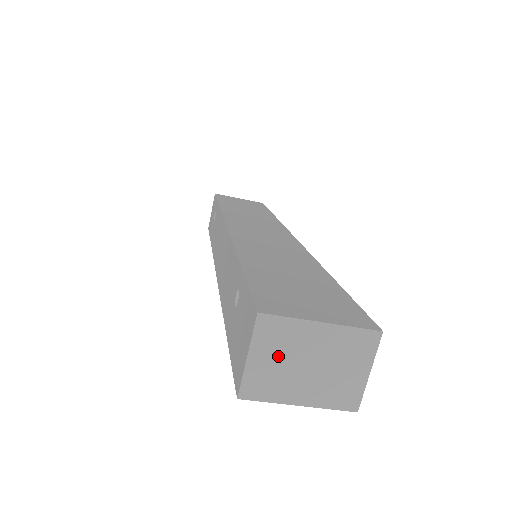
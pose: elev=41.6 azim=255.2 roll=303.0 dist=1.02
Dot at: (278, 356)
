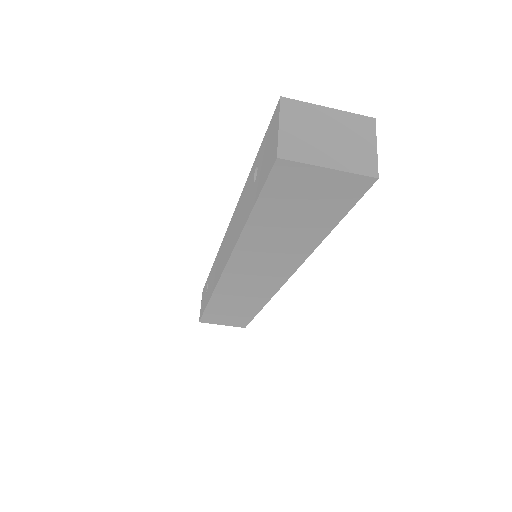
Dot at: (302, 128)
